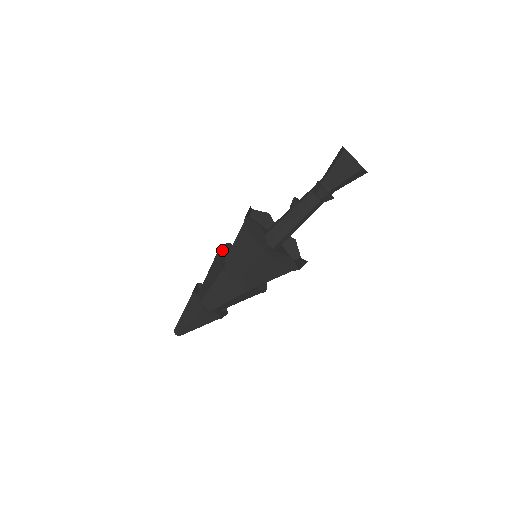
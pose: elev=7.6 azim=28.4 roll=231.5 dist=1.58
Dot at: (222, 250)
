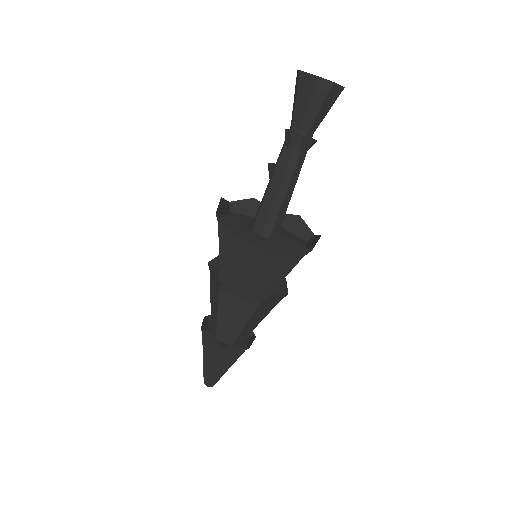
Dot at: (210, 266)
